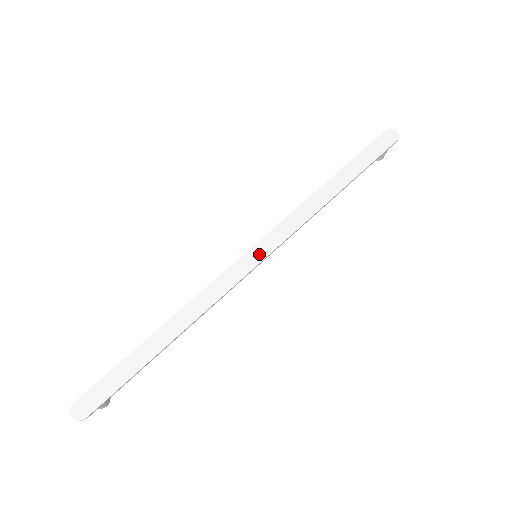
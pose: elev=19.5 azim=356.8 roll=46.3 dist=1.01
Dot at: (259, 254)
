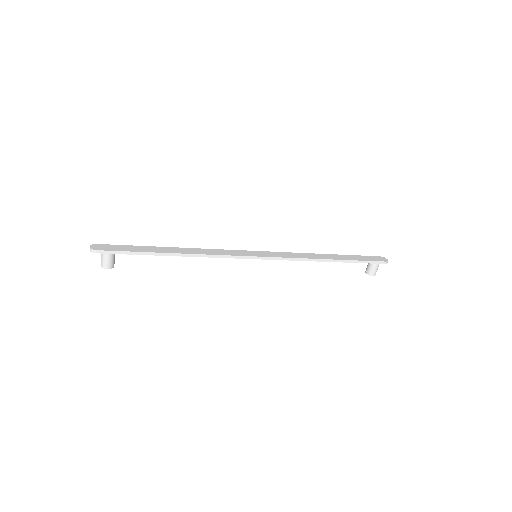
Dot at: (259, 254)
